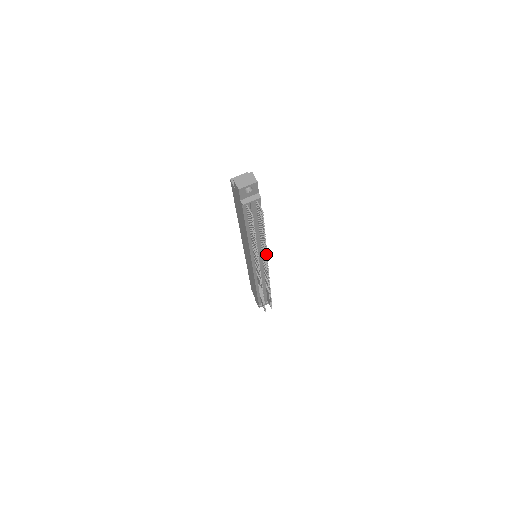
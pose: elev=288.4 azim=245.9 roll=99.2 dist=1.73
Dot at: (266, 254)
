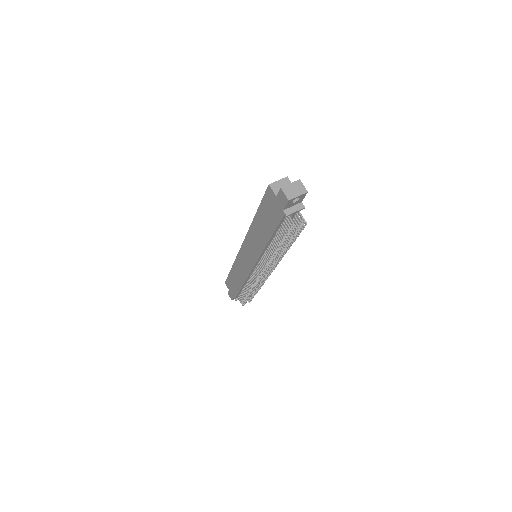
Dot at: (280, 259)
